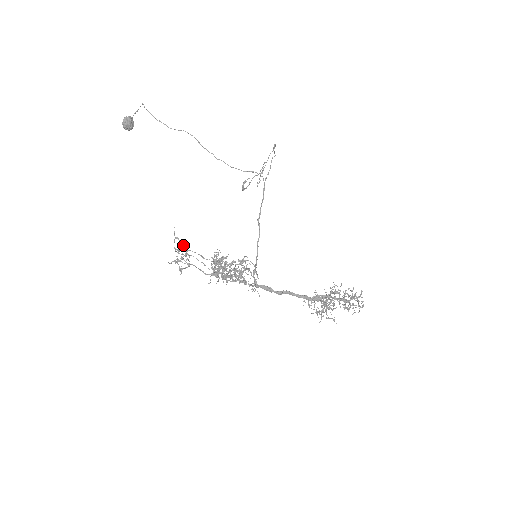
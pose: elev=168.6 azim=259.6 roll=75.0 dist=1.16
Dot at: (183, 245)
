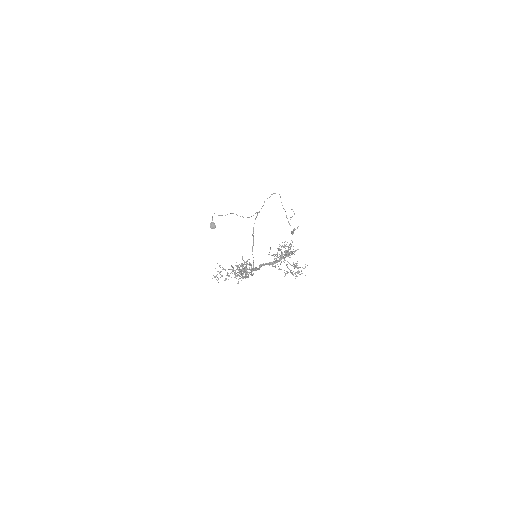
Dot at: (223, 268)
